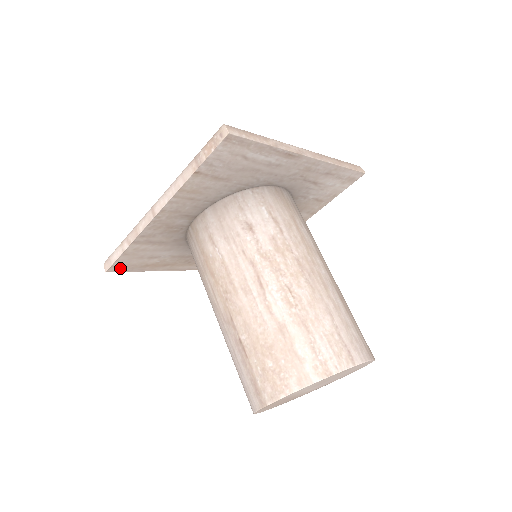
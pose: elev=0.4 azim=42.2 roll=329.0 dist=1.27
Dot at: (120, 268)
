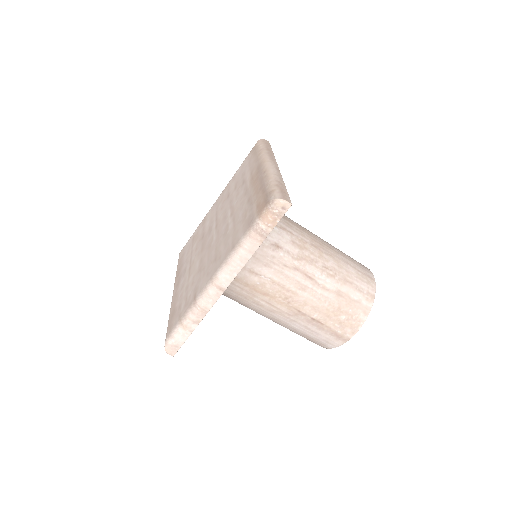
Dot at: occluded
